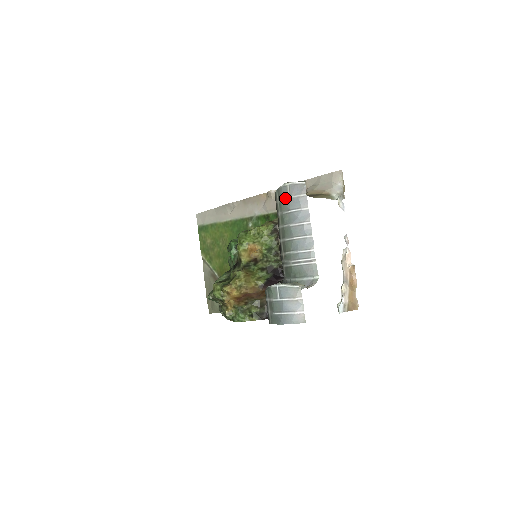
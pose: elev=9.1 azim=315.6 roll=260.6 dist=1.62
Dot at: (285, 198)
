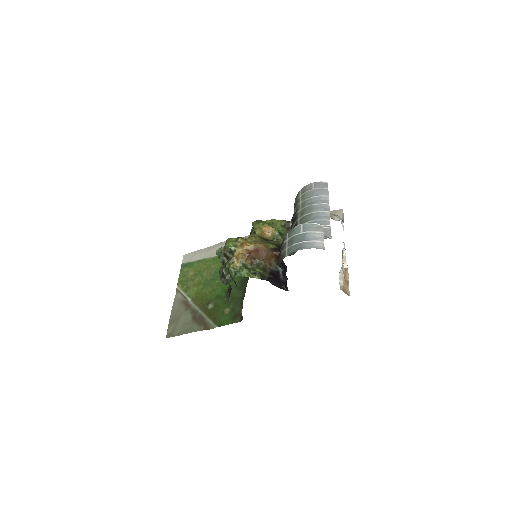
Dot at: (309, 190)
